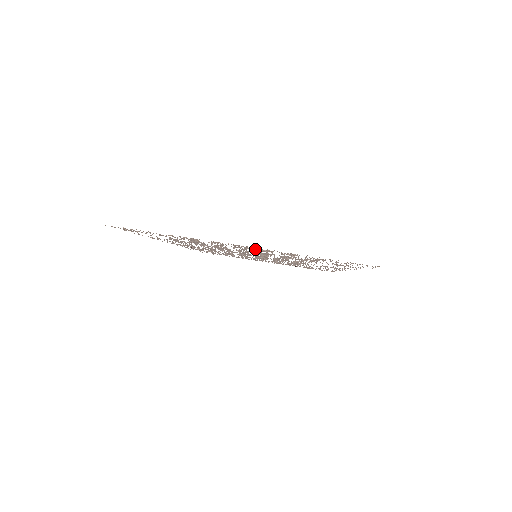
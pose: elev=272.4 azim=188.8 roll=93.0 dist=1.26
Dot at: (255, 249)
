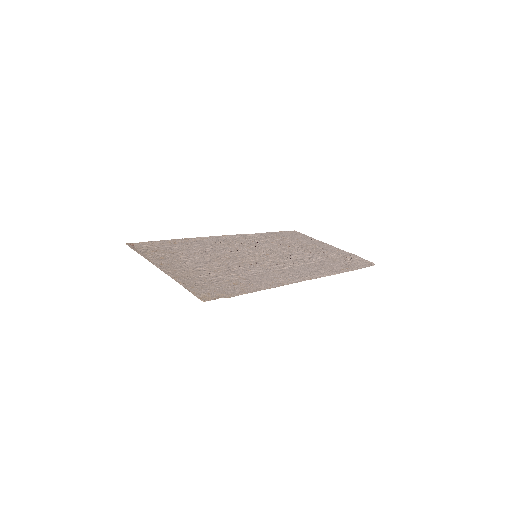
Dot at: (185, 267)
